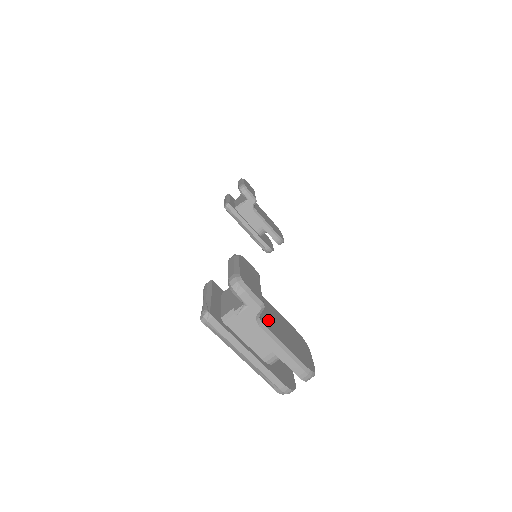
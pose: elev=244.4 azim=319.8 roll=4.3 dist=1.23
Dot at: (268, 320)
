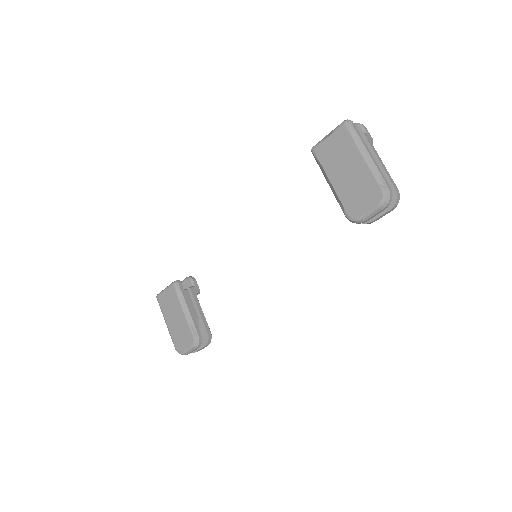
Dot at: occluded
